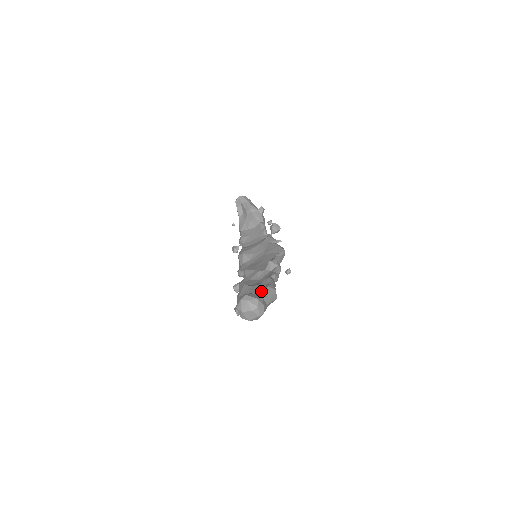
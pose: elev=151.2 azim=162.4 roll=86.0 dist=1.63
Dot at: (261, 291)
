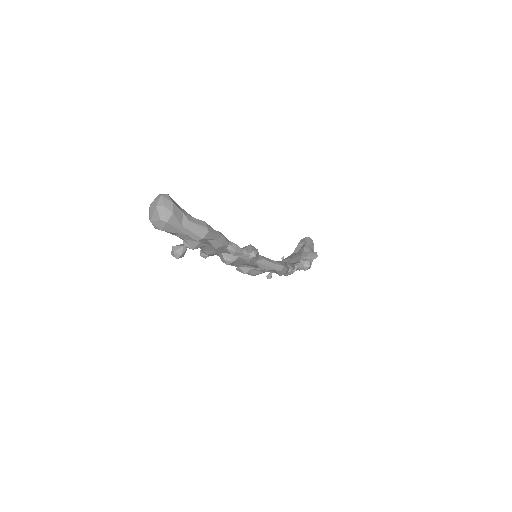
Dot at: occluded
